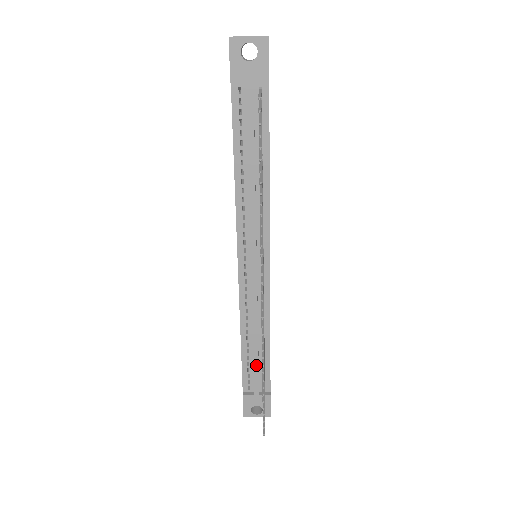
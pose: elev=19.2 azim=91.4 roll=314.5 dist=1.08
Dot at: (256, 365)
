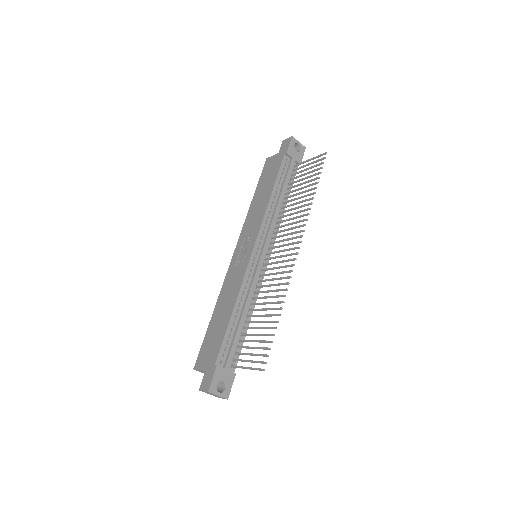
Dot at: (237, 337)
